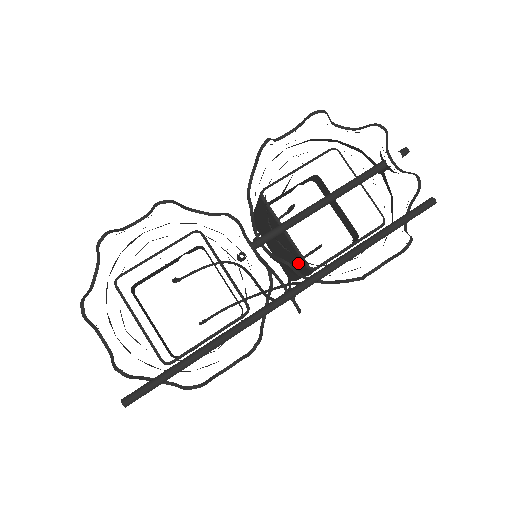
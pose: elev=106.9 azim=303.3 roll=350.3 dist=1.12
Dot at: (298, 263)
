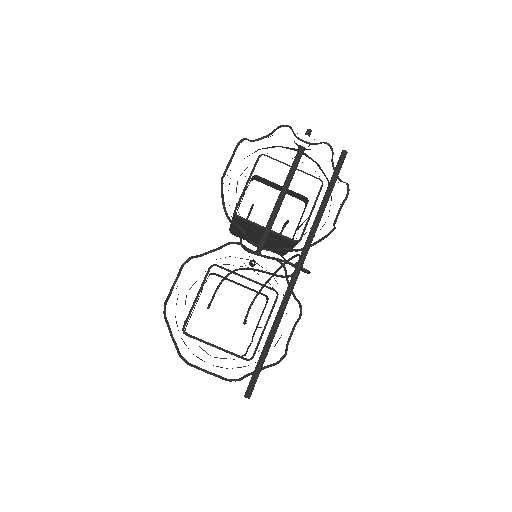
Dot at: (286, 243)
